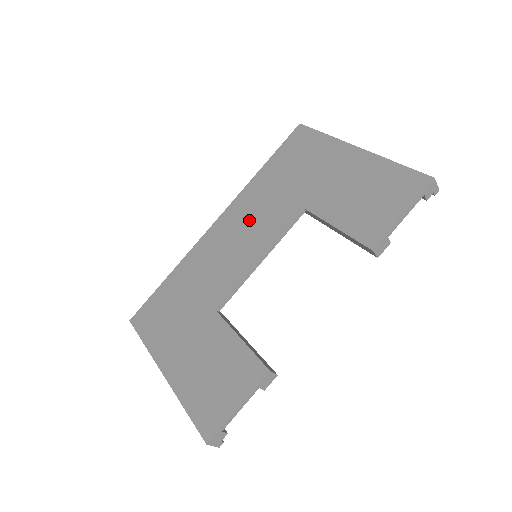
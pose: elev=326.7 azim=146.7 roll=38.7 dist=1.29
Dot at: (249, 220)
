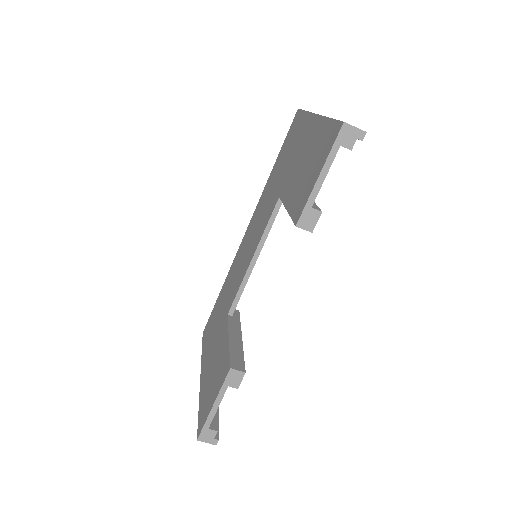
Dot at: (257, 222)
